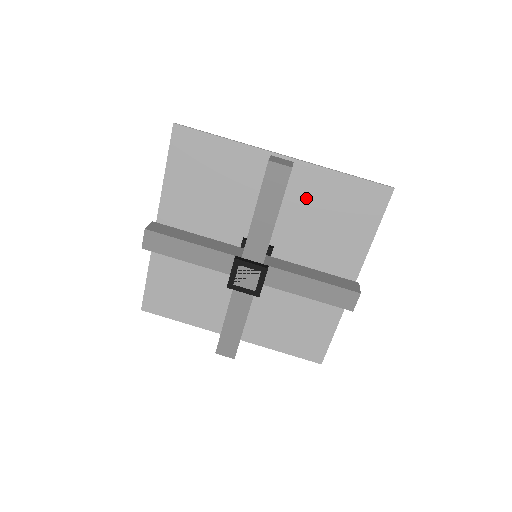
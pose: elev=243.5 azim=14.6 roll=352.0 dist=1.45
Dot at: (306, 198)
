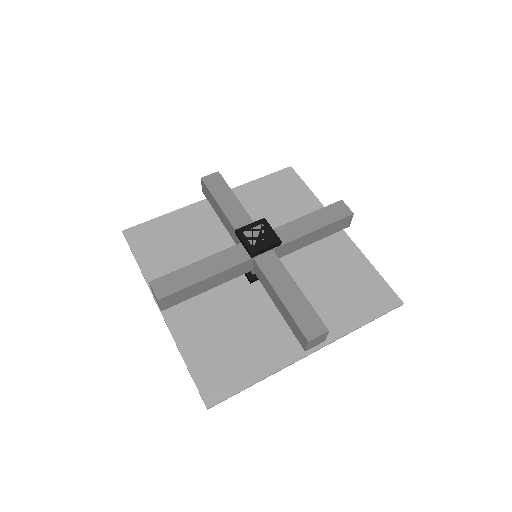
Dot at: (250, 206)
